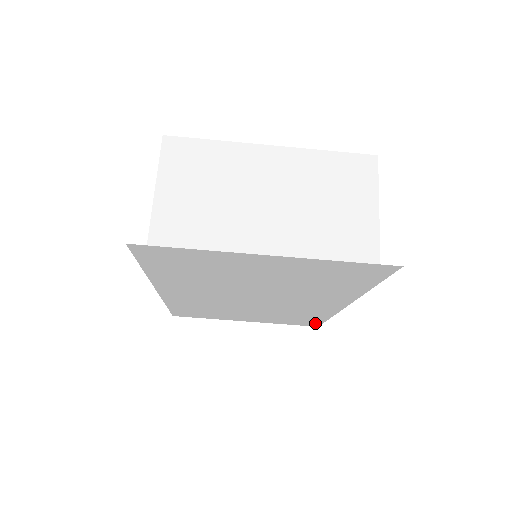
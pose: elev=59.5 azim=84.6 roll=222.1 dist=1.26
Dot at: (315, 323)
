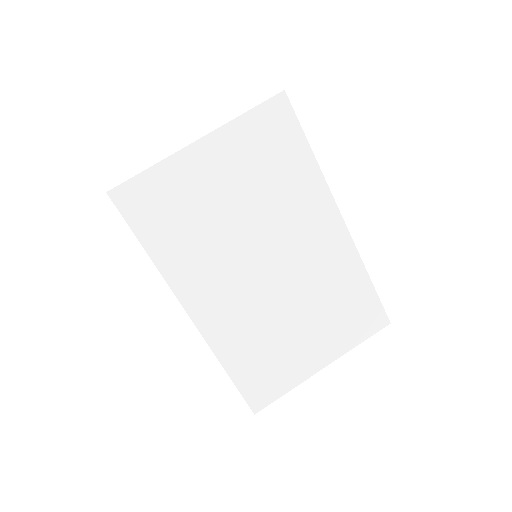
Dot at: (377, 311)
